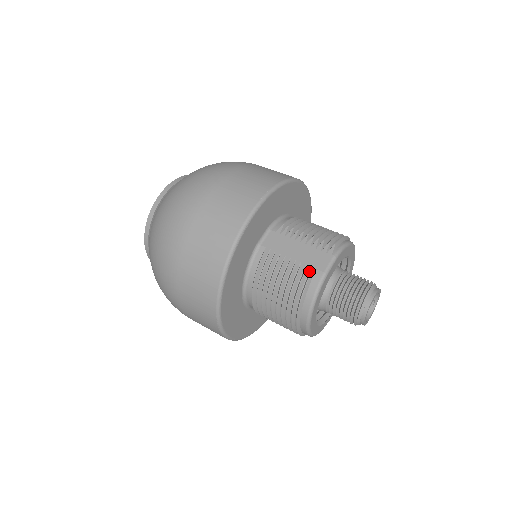
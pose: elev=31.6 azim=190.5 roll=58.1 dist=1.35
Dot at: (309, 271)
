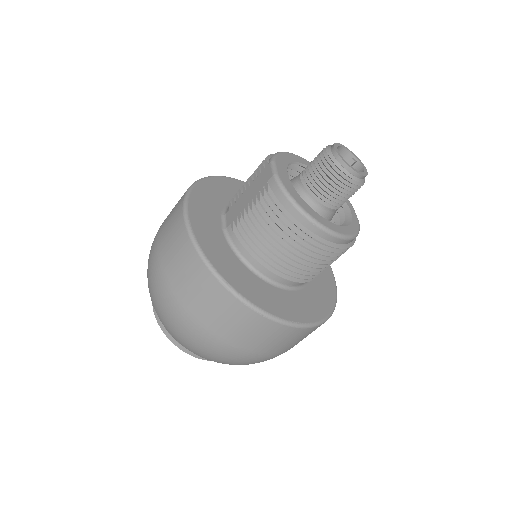
Dot at: (265, 190)
